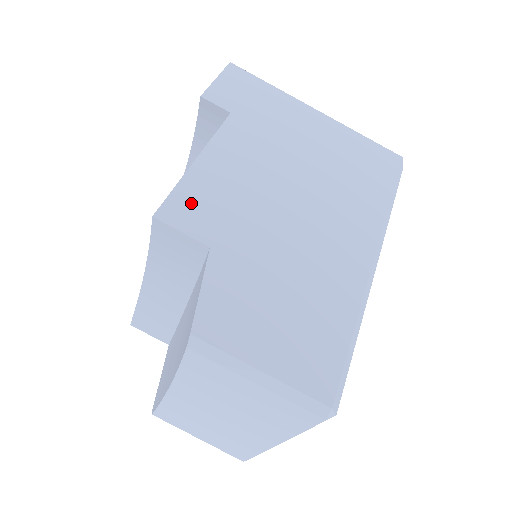
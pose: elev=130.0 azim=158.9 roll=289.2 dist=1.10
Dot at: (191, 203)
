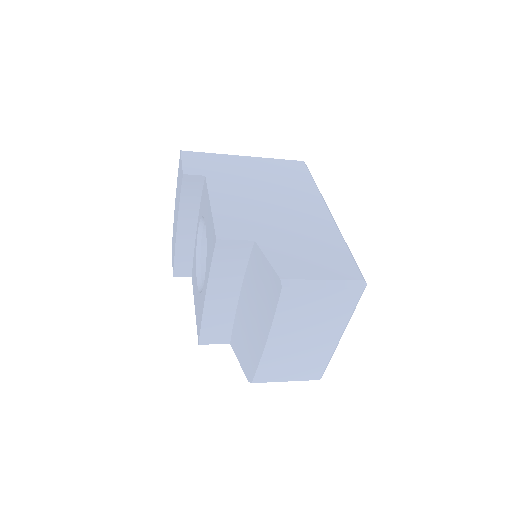
Dot at: (228, 226)
